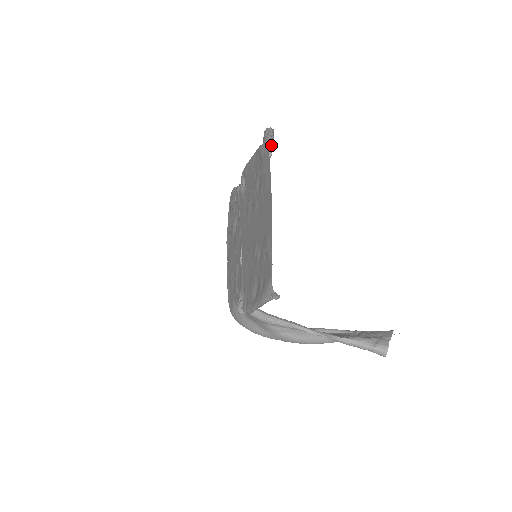
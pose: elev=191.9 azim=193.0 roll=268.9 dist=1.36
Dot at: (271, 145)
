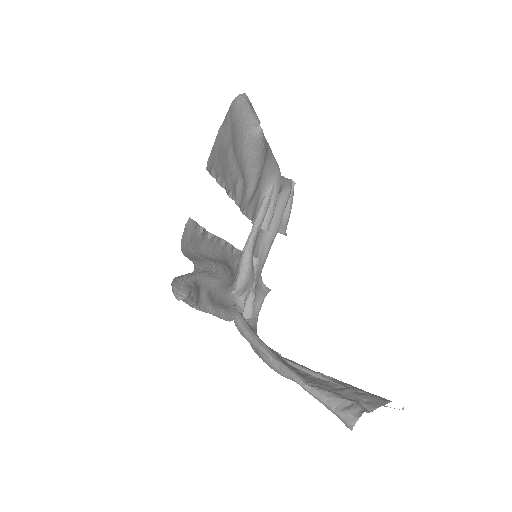
Dot at: (258, 118)
